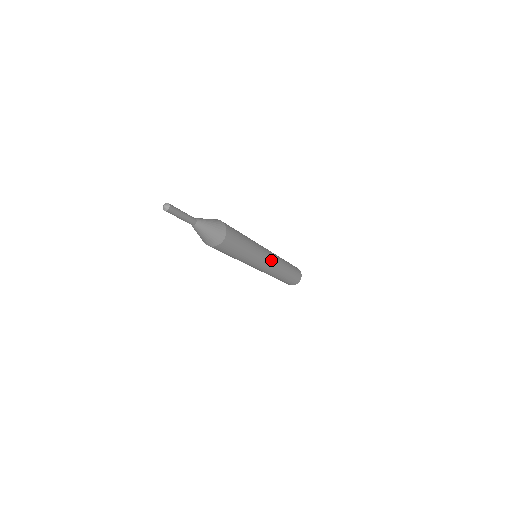
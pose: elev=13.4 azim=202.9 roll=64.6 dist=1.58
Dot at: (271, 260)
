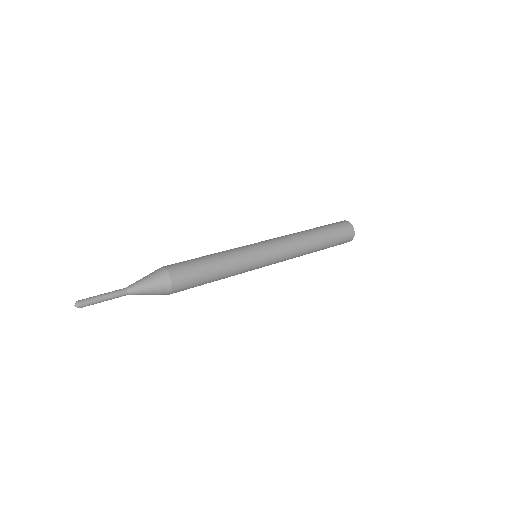
Dot at: (274, 261)
